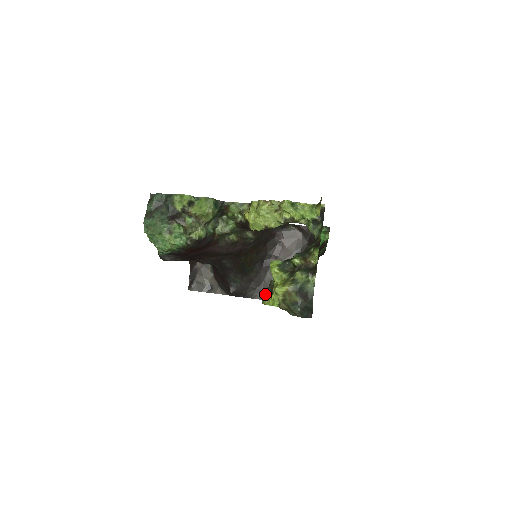
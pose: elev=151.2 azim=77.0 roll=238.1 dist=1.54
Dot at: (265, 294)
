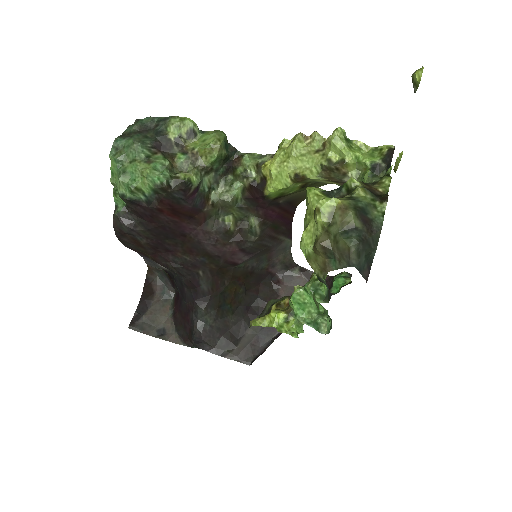
Dot at: (242, 353)
